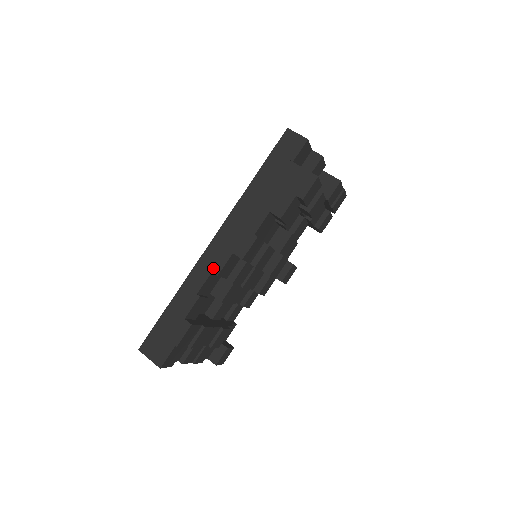
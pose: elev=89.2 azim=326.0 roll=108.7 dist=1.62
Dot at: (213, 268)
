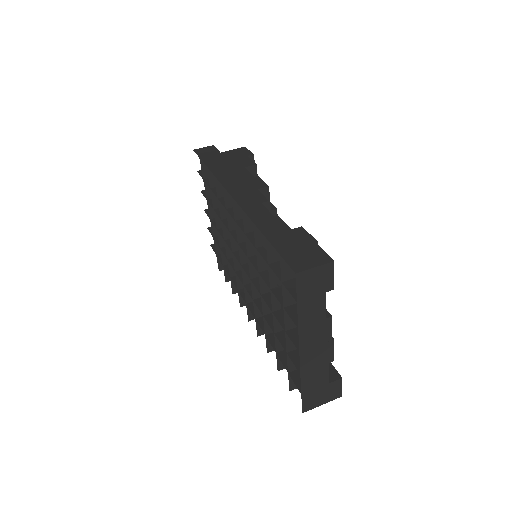
Dot at: (259, 201)
